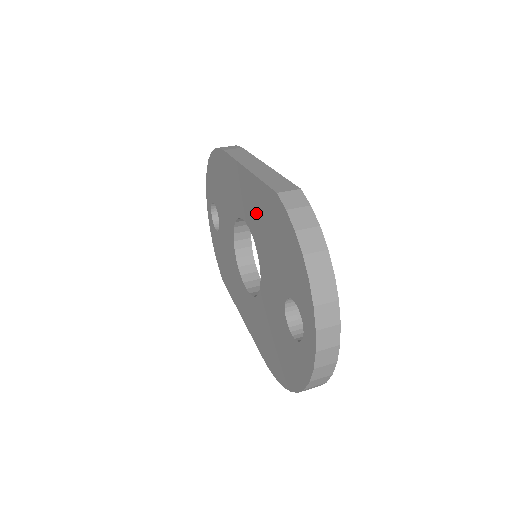
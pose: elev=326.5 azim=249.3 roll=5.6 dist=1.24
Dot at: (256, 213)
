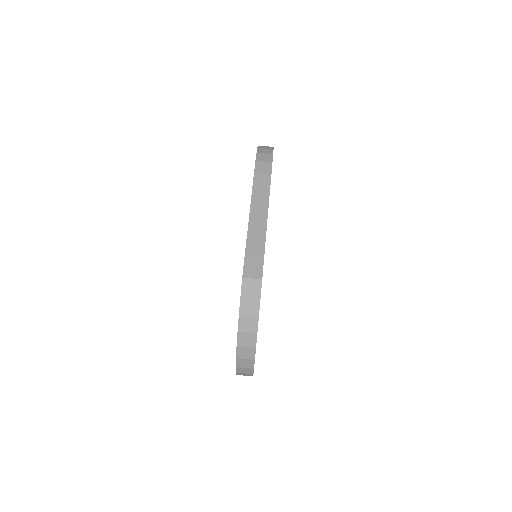
Dot at: occluded
